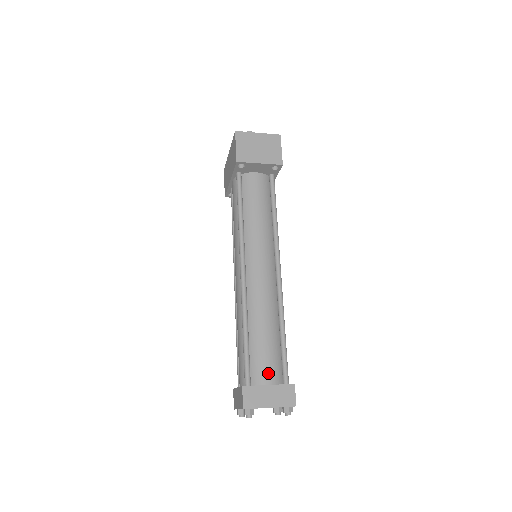
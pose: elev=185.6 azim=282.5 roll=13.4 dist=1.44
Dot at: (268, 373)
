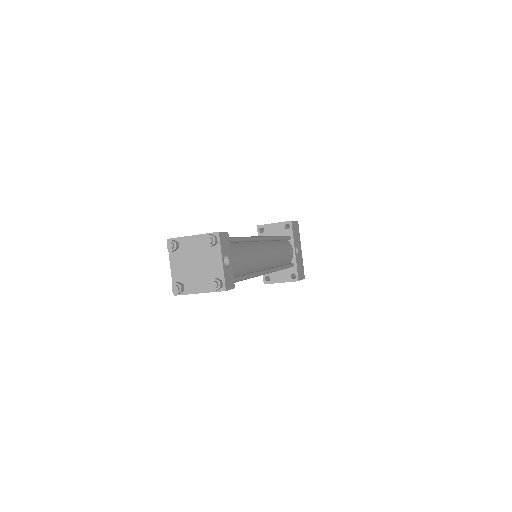
Dot at: occluded
